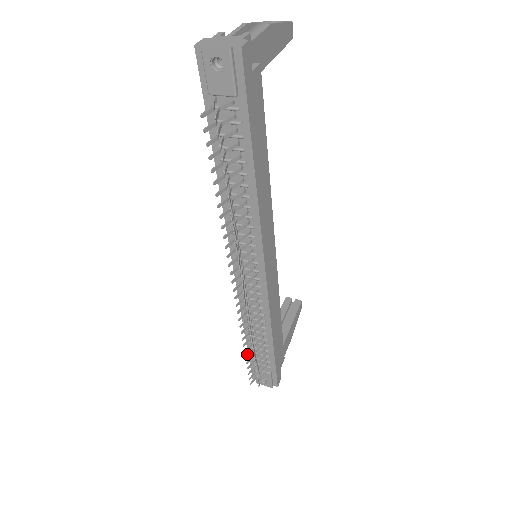
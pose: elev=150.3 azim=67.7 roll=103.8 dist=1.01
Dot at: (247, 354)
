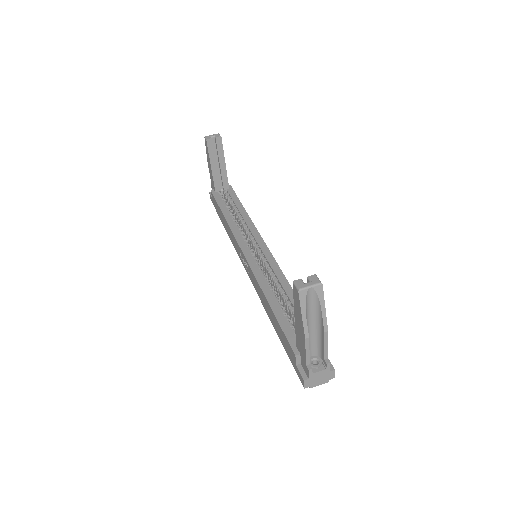
Dot at: occluded
